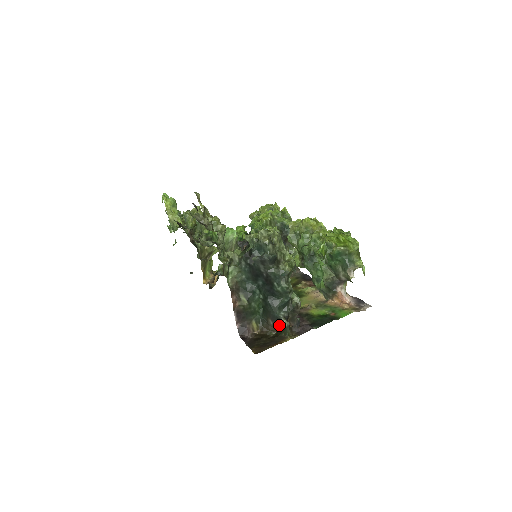
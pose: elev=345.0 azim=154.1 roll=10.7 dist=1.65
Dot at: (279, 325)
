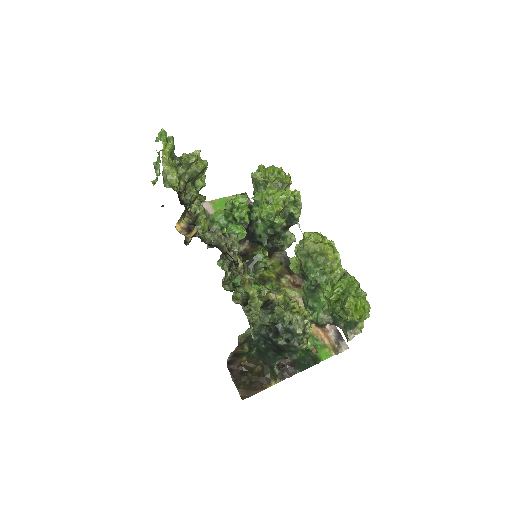
Dot at: (268, 365)
